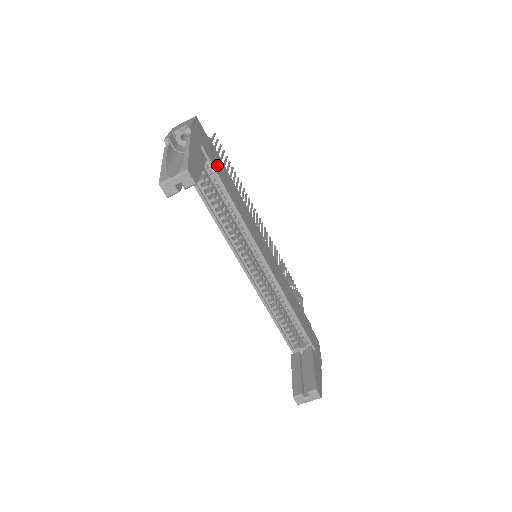
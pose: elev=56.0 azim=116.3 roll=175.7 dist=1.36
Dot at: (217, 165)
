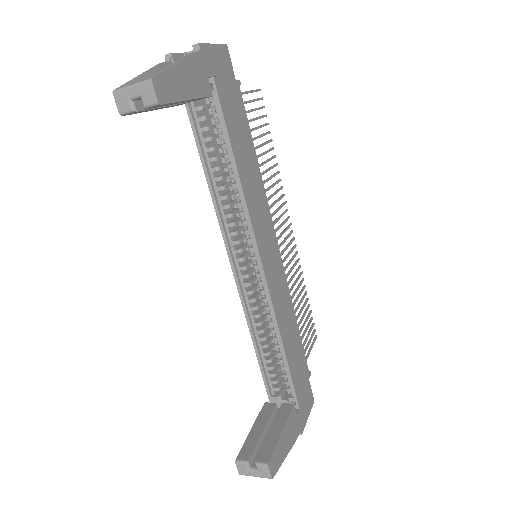
Dot at: (232, 114)
